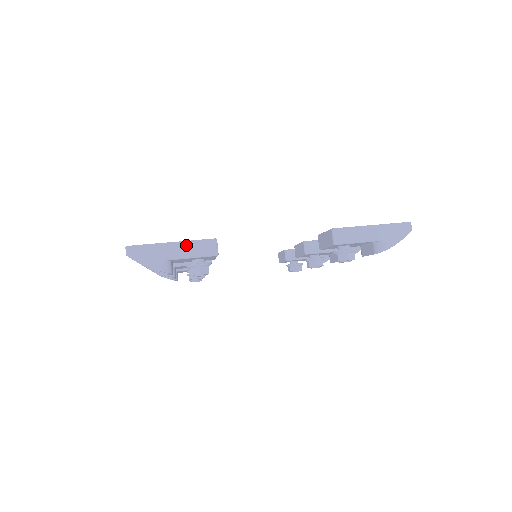
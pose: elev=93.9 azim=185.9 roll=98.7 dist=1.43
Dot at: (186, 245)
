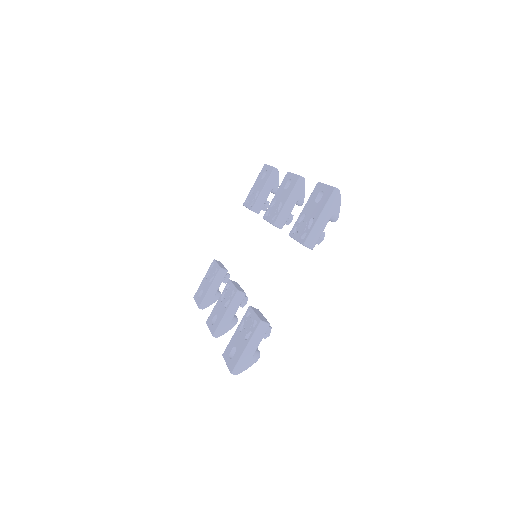
Dot at: (253, 340)
